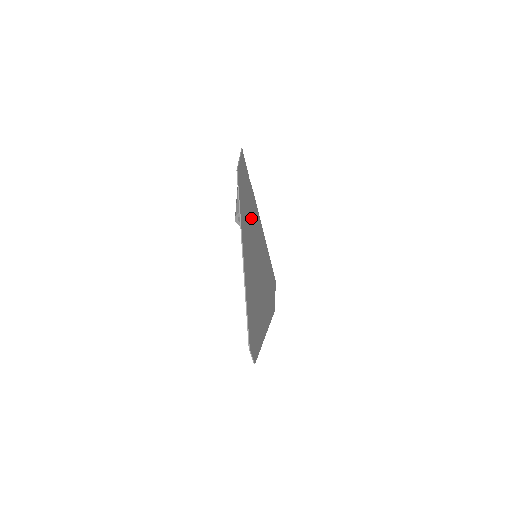
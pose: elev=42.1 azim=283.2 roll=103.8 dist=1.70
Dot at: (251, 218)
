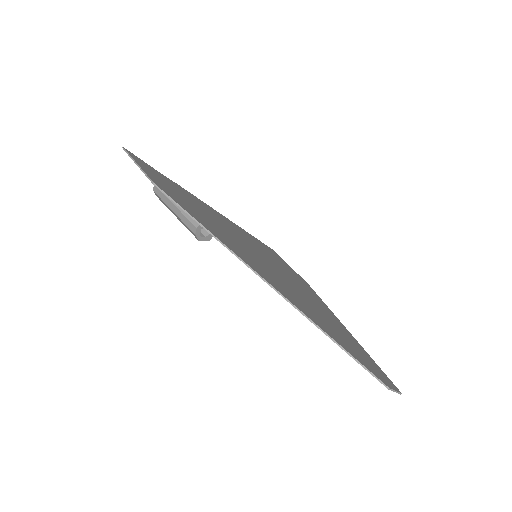
Dot at: (212, 220)
